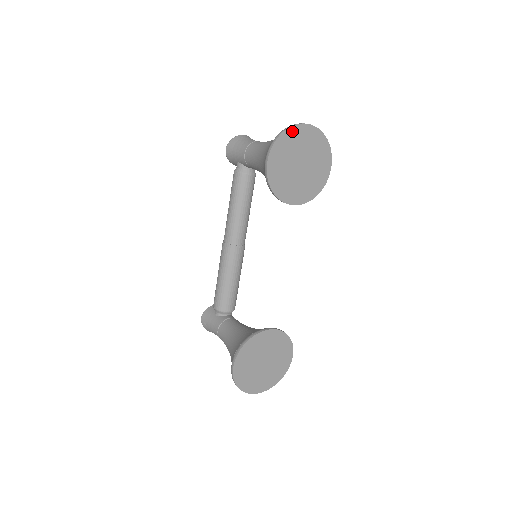
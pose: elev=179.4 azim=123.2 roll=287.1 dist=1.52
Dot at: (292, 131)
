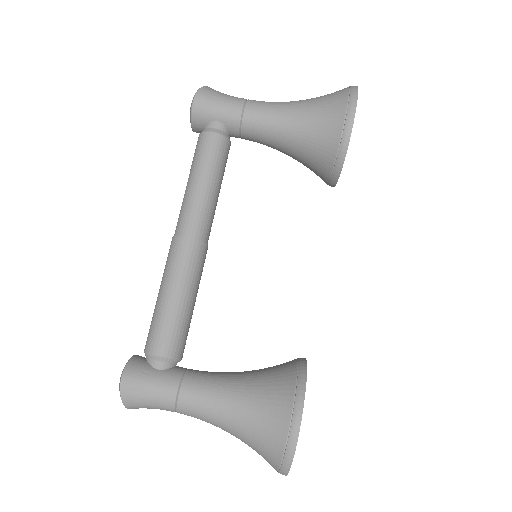
Dot at: occluded
